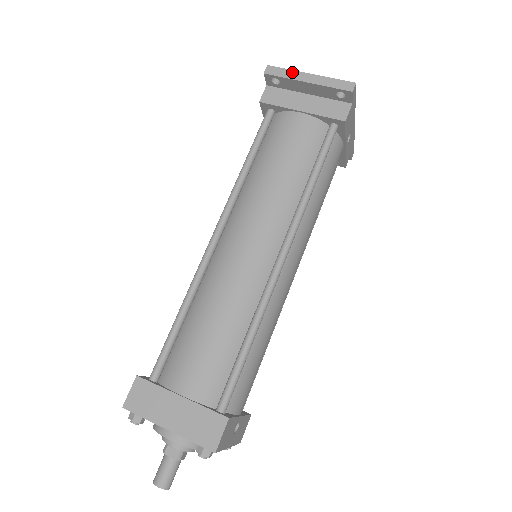
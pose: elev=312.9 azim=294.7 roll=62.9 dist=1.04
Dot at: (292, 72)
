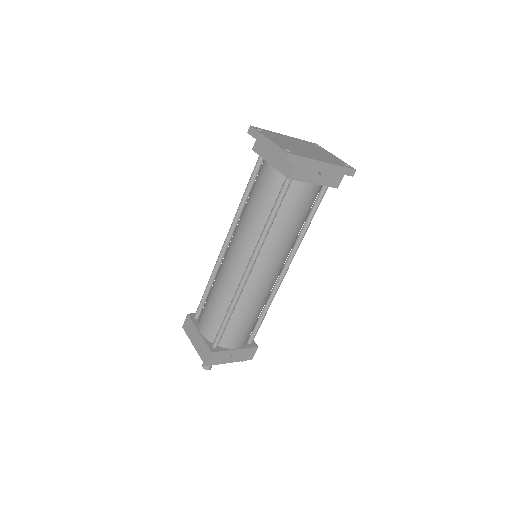
Dot at: (260, 135)
